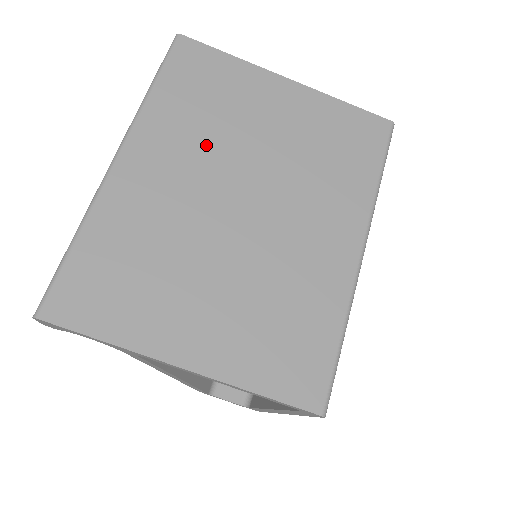
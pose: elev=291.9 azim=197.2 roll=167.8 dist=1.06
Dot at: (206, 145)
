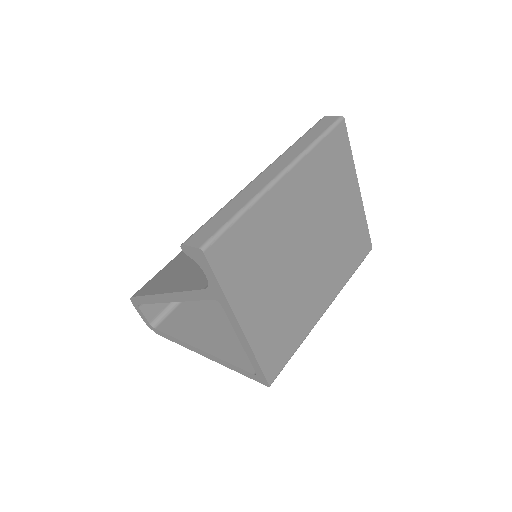
Dot at: (315, 201)
